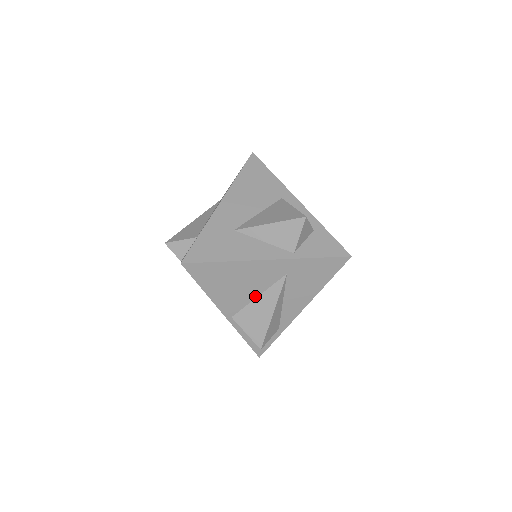
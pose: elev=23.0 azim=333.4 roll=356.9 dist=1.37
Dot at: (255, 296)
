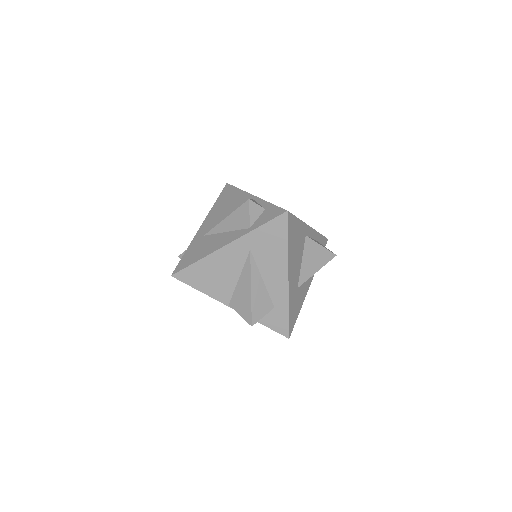
Dot at: occluded
